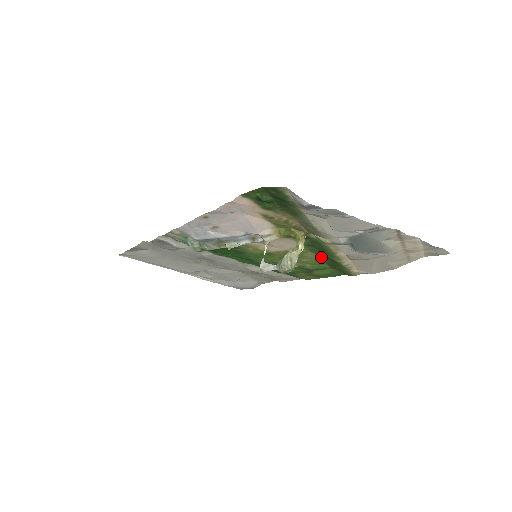
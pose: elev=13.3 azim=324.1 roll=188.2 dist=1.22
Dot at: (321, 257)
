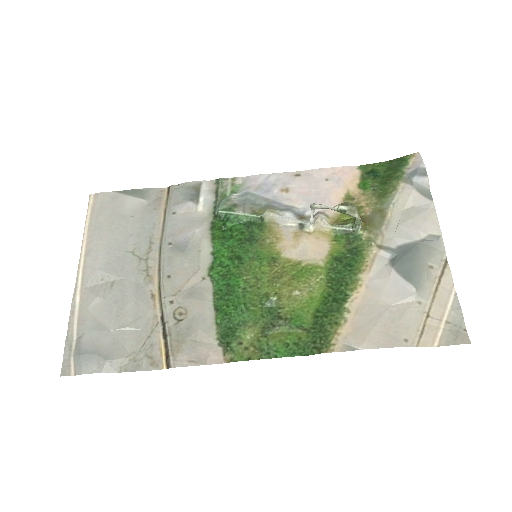
Dot at: (322, 294)
